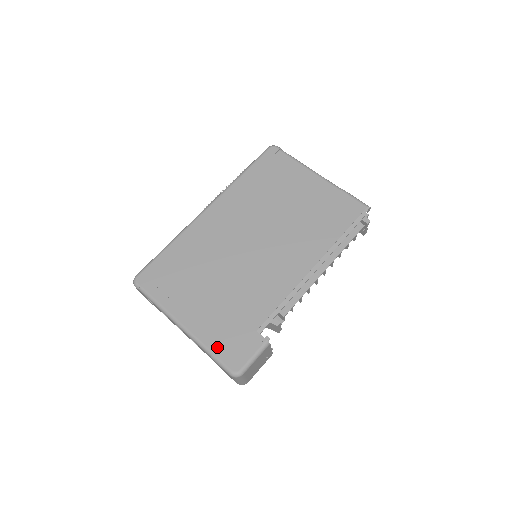
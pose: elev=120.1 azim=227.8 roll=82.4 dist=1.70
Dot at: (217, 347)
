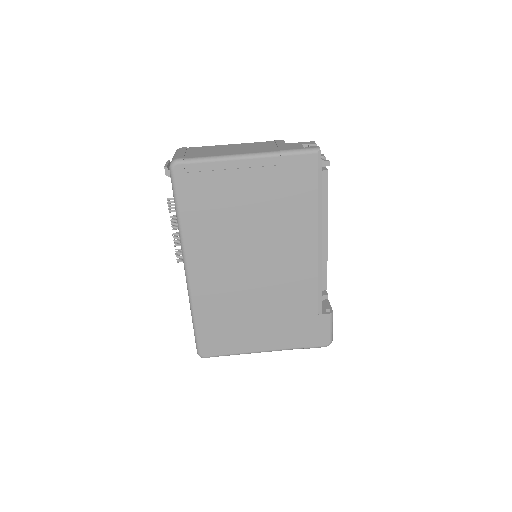
Dot at: (302, 343)
